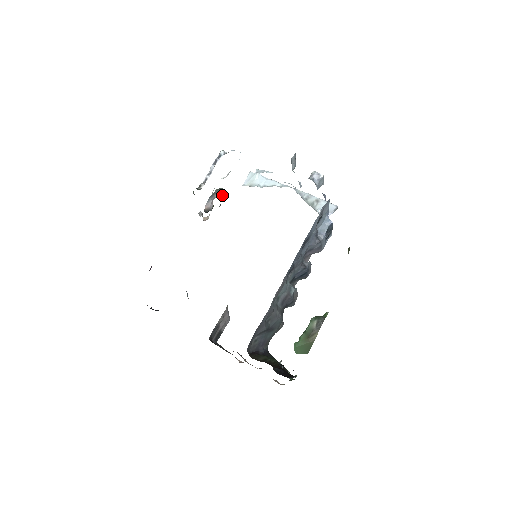
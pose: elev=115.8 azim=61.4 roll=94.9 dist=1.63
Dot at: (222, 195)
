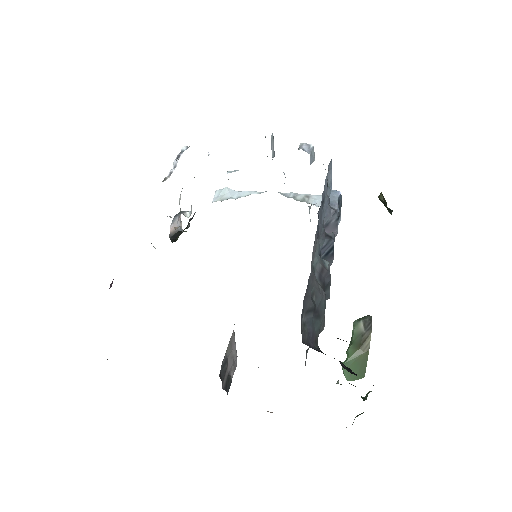
Dot at: (189, 214)
